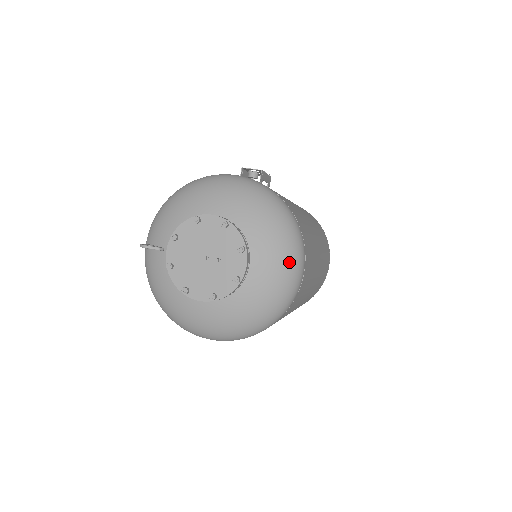
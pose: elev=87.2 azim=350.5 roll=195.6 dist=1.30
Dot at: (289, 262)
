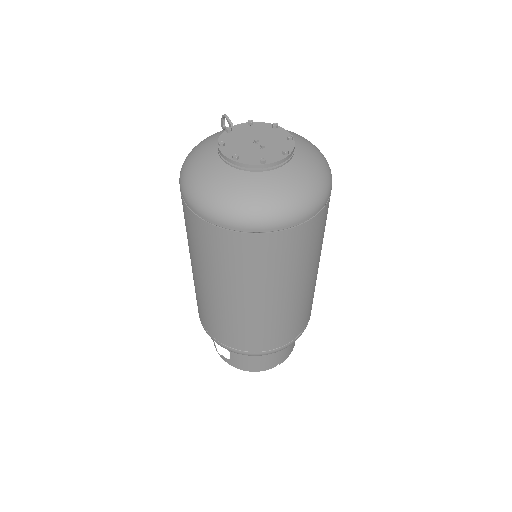
Dot at: (303, 196)
